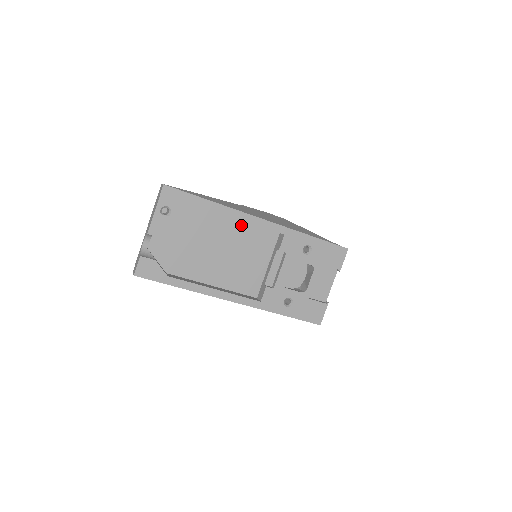
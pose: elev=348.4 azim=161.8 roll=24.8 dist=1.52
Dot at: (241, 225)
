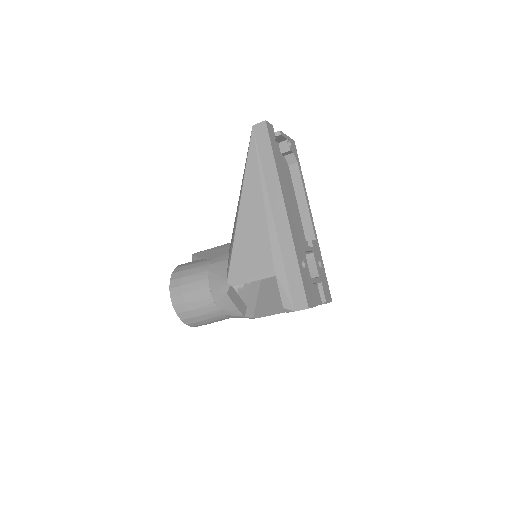
Dot at: (297, 209)
